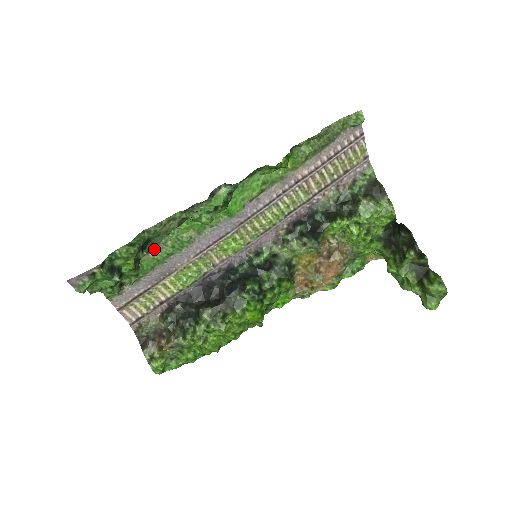
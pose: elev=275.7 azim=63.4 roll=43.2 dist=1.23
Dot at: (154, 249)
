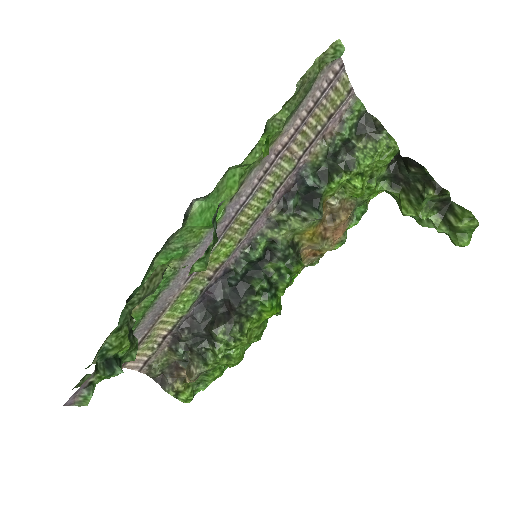
Dot at: occluded
